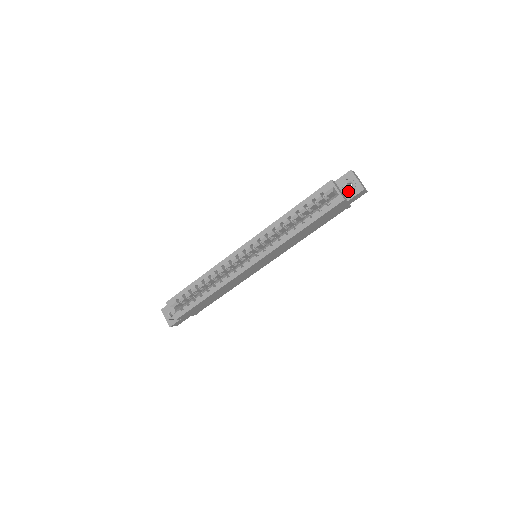
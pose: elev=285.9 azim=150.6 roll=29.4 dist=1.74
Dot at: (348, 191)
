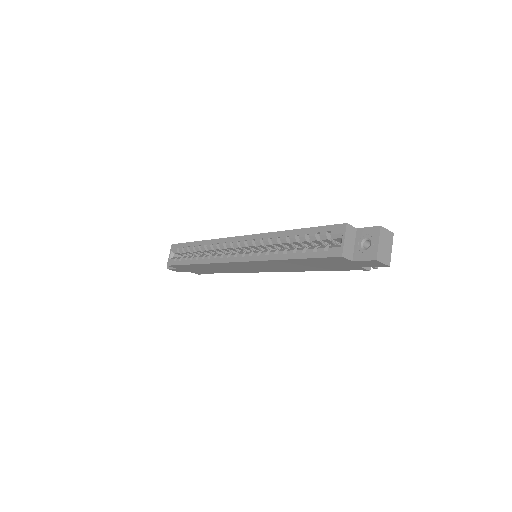
Dot at: (361, 249)
